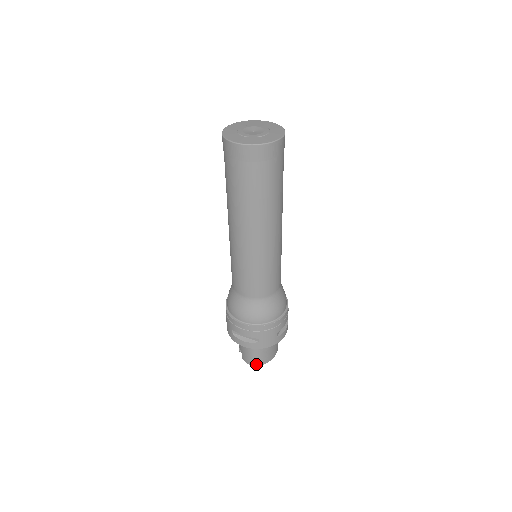
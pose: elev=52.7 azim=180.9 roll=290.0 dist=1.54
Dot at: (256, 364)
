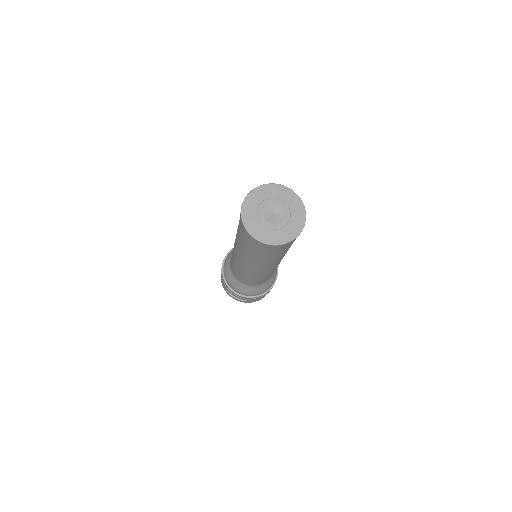
Dot at: occluded
